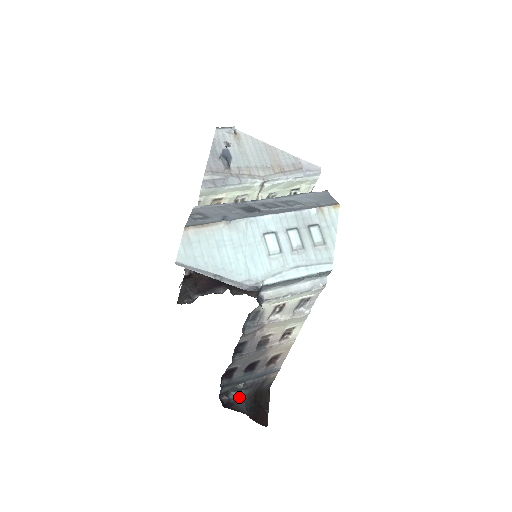
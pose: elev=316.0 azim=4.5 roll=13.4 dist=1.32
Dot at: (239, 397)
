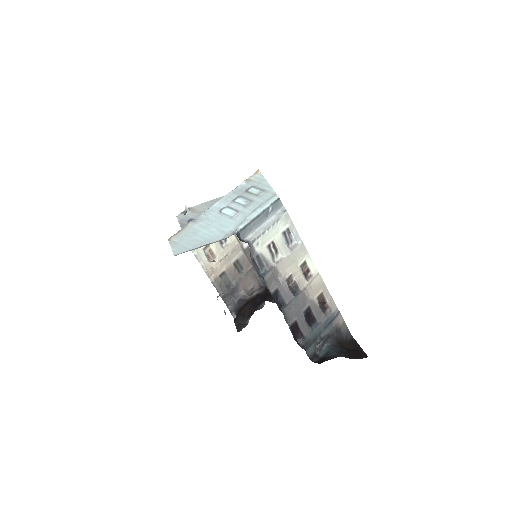
Dot at: (326, 351)
